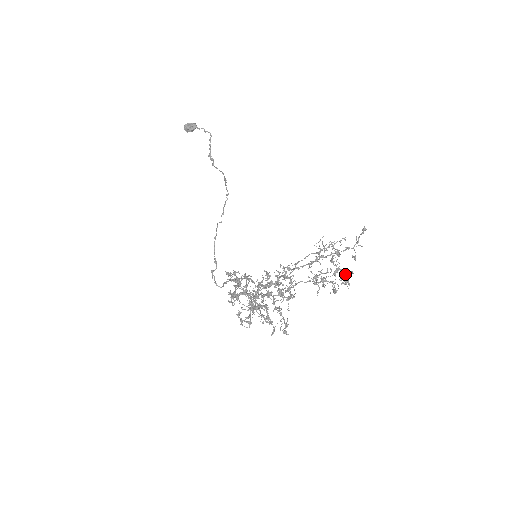
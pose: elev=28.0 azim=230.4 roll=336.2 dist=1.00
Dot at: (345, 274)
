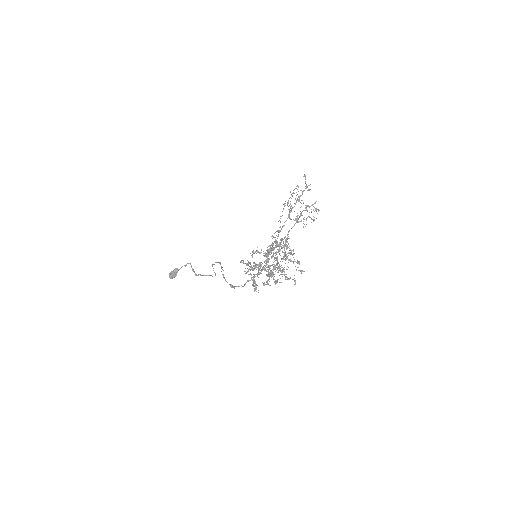
Dot at: occluded
